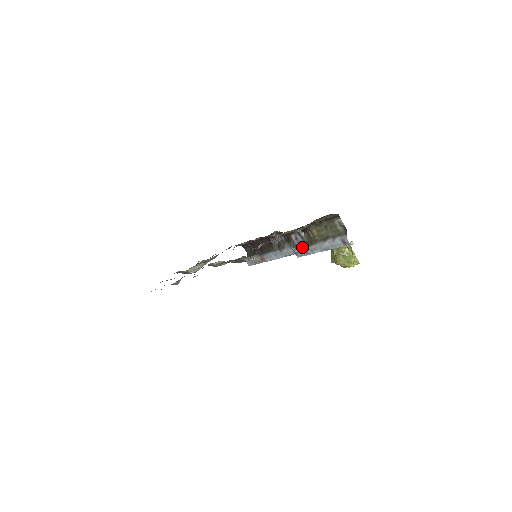
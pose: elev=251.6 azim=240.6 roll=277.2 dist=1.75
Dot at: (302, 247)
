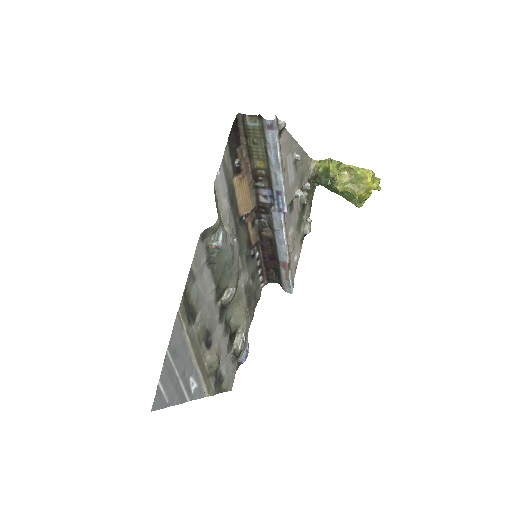
Dot at: (273, 195)
